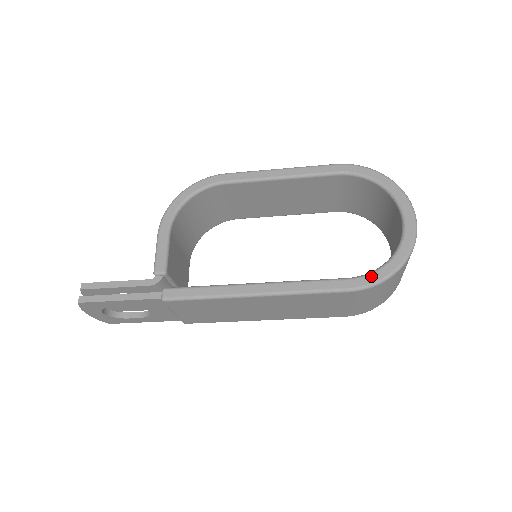
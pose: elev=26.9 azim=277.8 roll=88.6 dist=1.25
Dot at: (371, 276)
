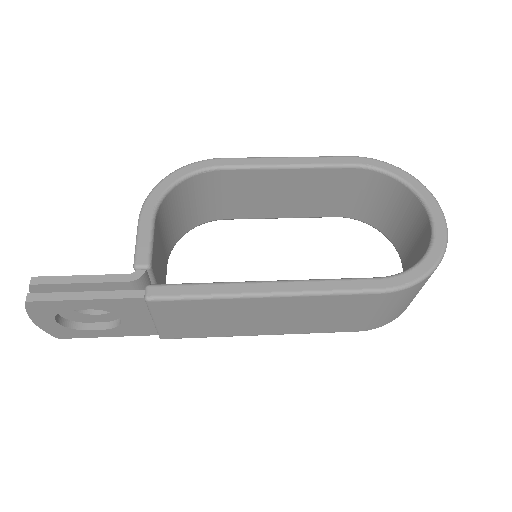
Dot at: (405, 275)
